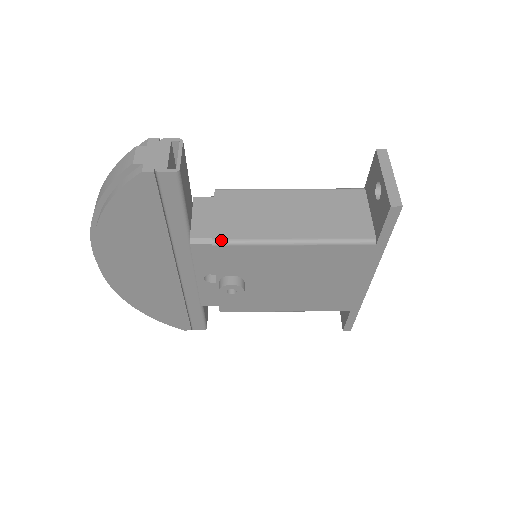
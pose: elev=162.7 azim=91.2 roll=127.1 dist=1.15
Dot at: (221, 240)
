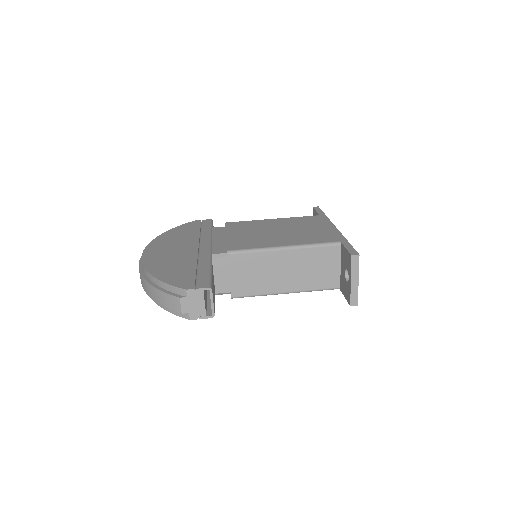
Dot at: (237, 297)
